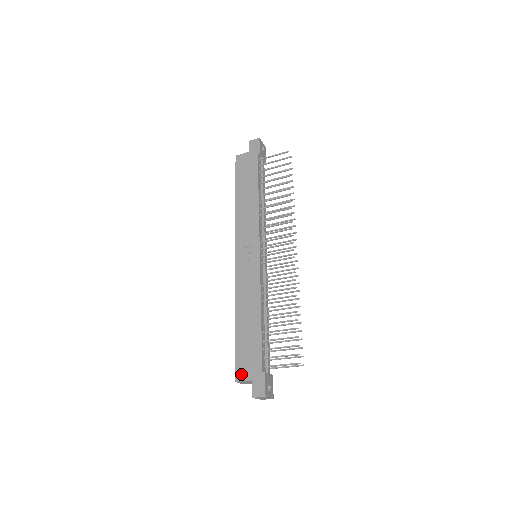
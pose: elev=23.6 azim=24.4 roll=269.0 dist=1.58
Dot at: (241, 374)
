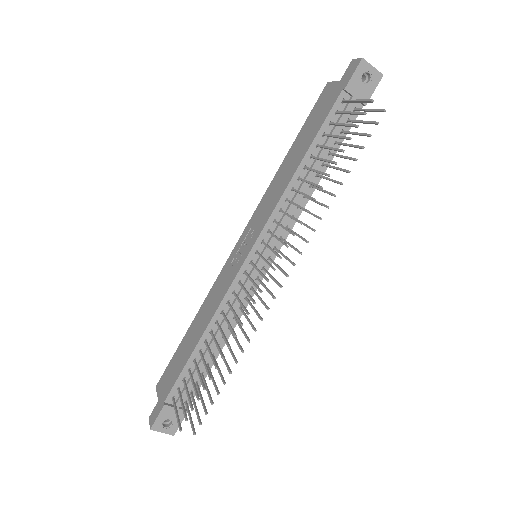
Dot at: (160, 385)
